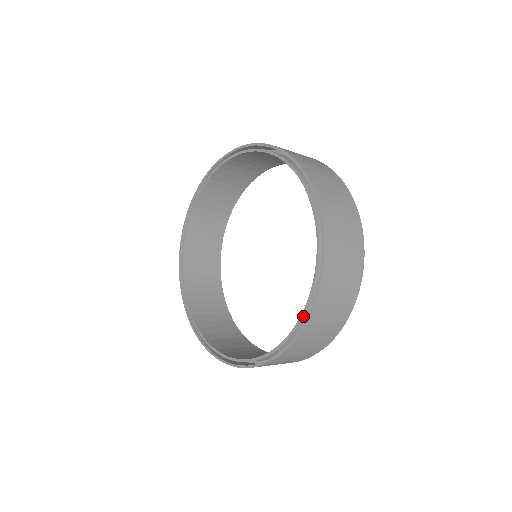
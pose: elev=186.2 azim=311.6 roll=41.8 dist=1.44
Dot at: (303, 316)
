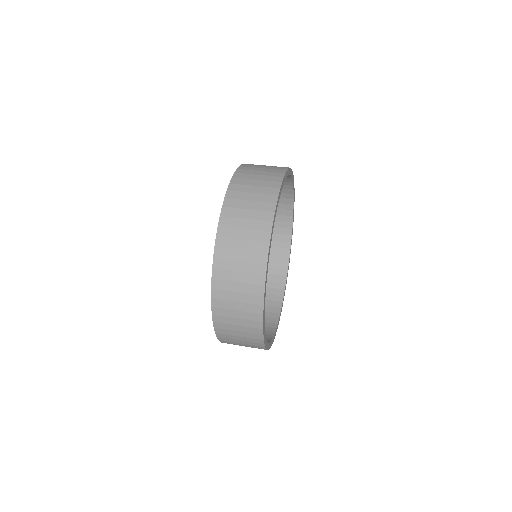
Dot at: occluded
